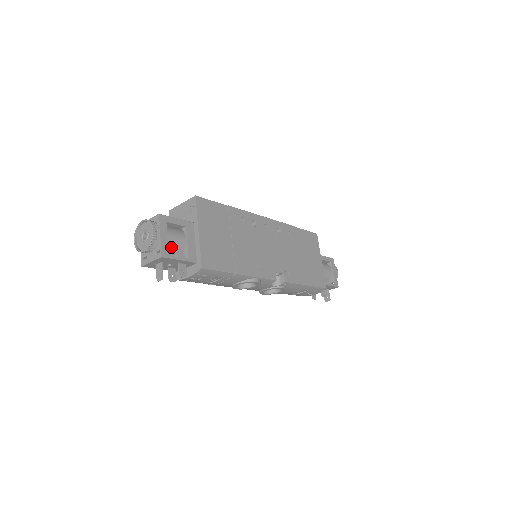
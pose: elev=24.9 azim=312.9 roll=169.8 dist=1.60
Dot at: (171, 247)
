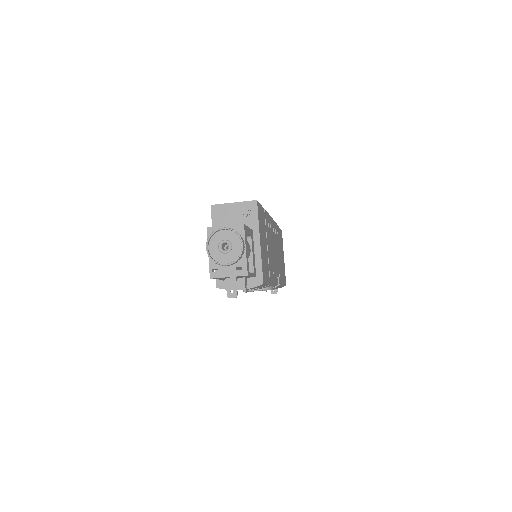
Dot at: occluded
